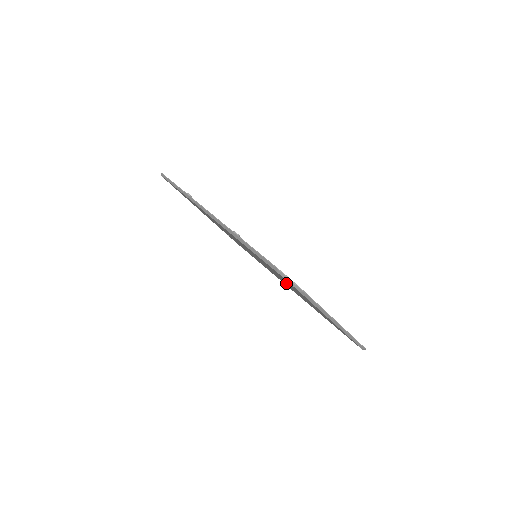
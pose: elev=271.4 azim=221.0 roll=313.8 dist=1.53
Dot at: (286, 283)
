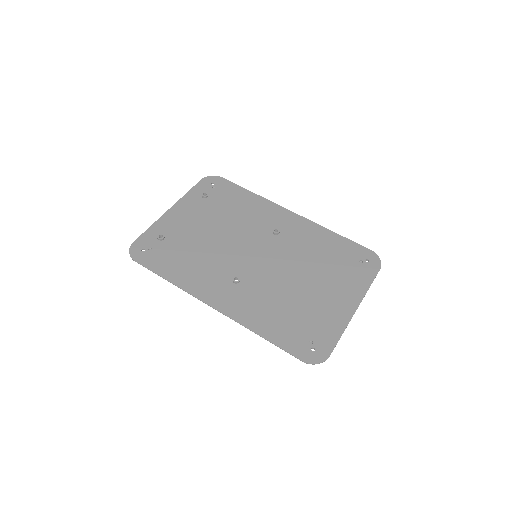
Dot at: (297, 279)
